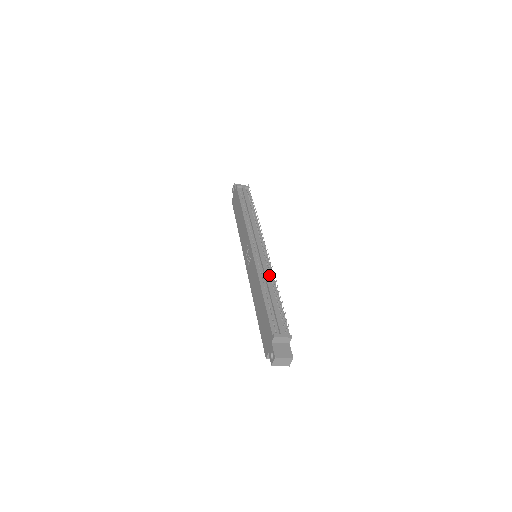
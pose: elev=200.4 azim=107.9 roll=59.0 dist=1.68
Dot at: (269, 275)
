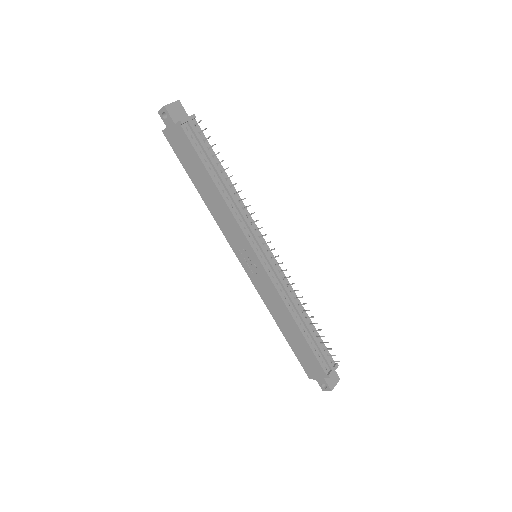
Dot at: (291, 294)
